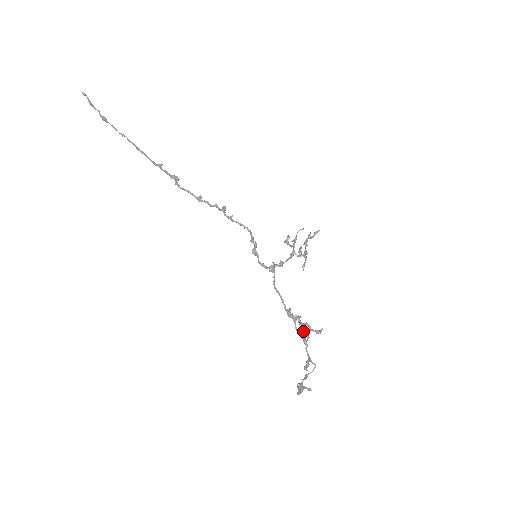
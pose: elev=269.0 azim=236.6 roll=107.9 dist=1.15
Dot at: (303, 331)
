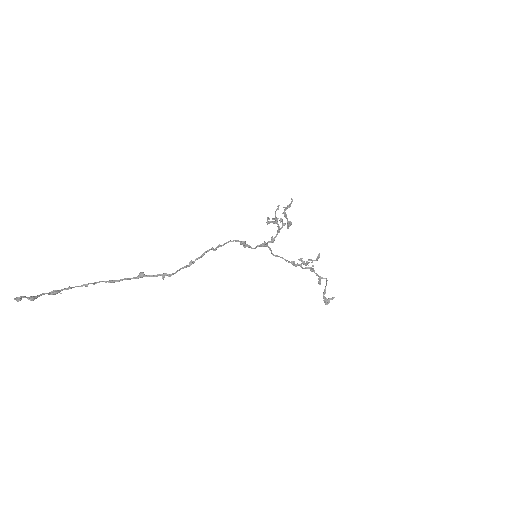
Dot at: (310, 268)
